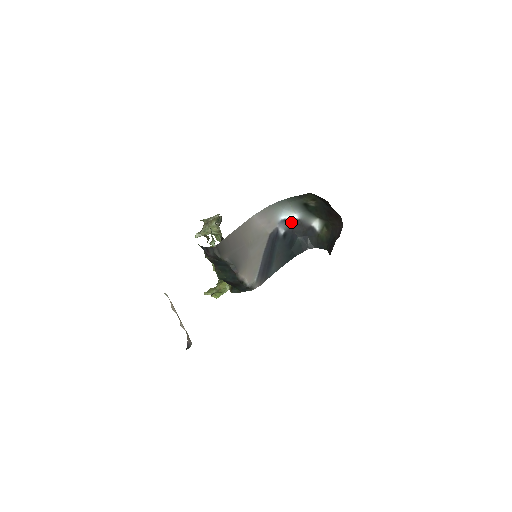
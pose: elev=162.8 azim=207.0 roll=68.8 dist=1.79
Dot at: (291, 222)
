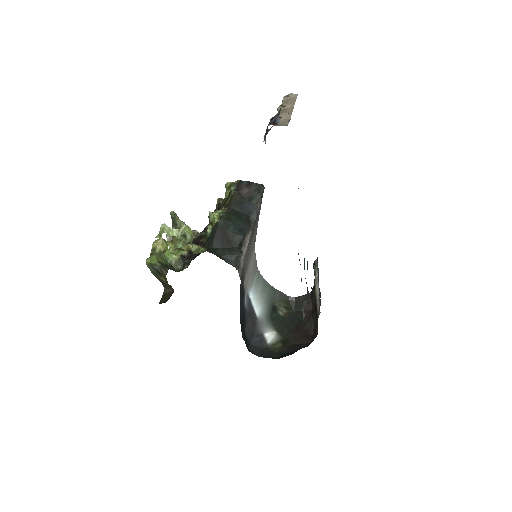
Dot at: (251, 310)
